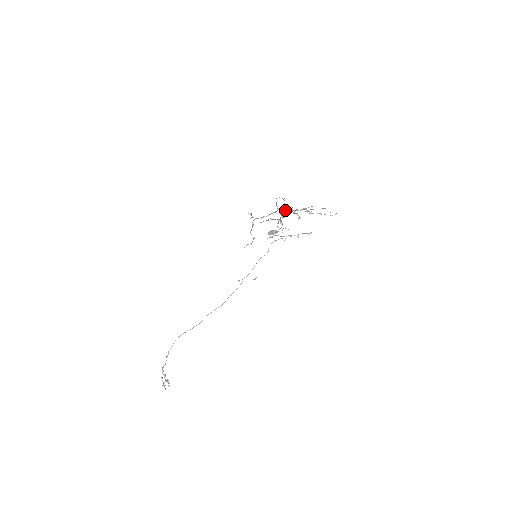
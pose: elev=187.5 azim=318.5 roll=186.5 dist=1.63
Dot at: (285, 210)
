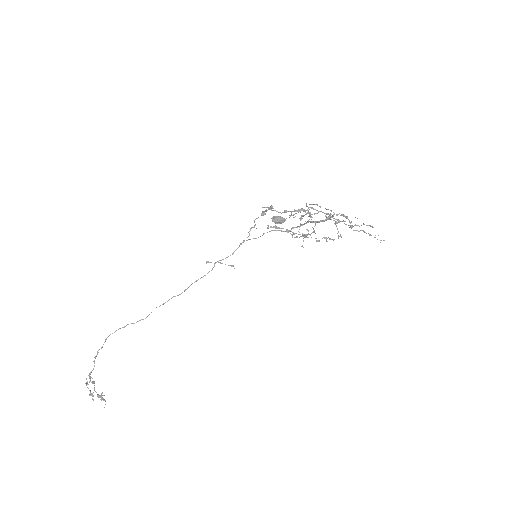
Dot at: (326, 220)
